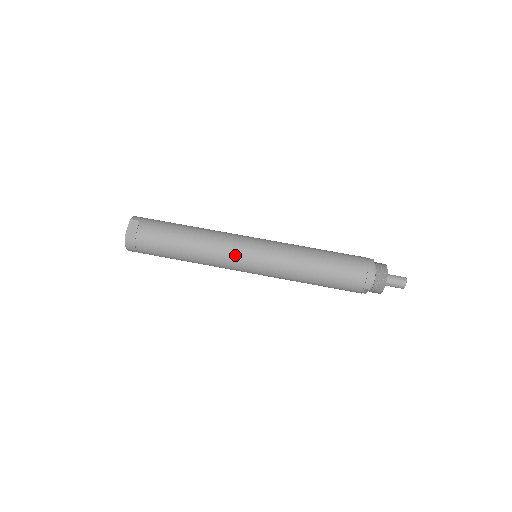
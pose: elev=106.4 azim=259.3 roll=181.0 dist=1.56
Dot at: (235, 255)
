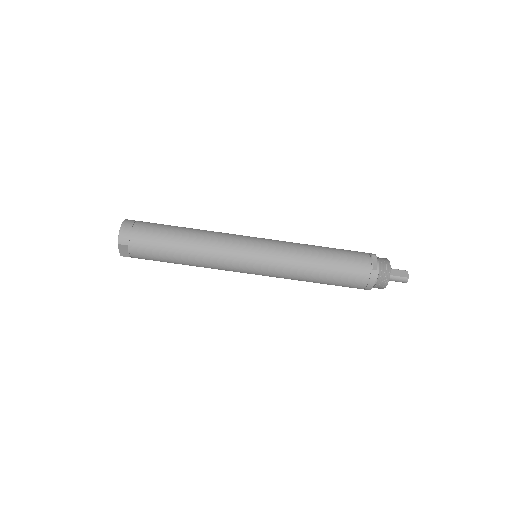
Dot at: (234, 271)
